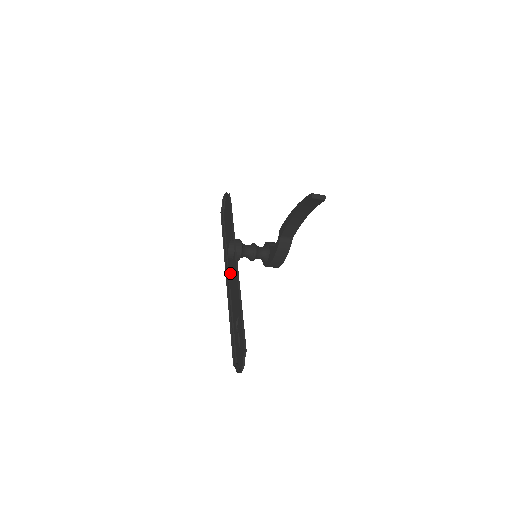
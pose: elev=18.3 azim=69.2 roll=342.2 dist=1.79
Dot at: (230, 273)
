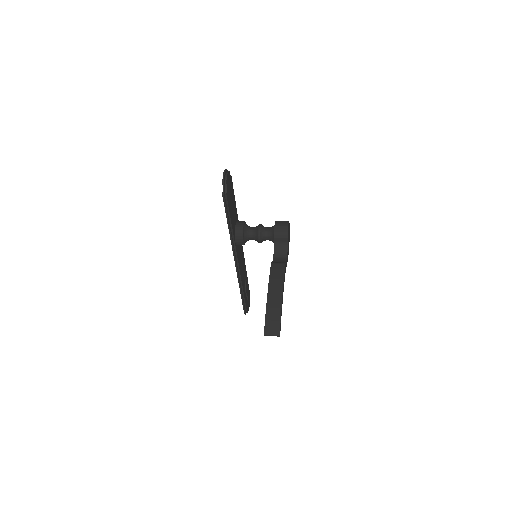
Dot at: occluded
